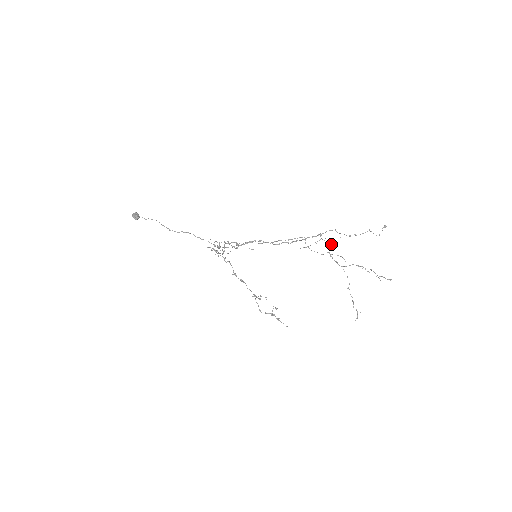
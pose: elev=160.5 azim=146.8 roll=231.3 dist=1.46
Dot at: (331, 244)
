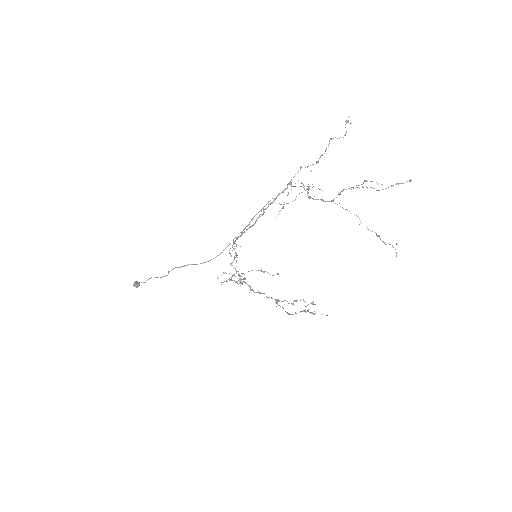
Dot at: (303, 184)
